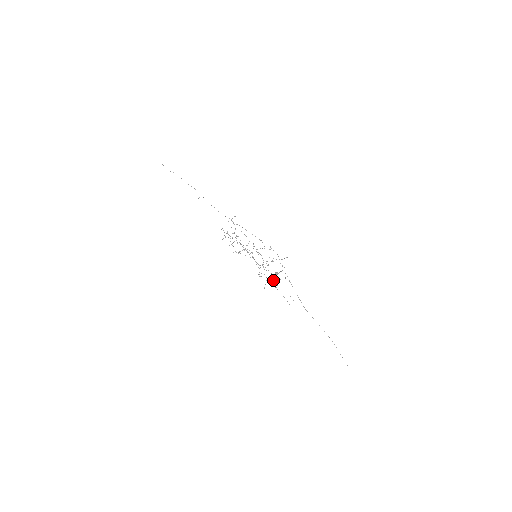
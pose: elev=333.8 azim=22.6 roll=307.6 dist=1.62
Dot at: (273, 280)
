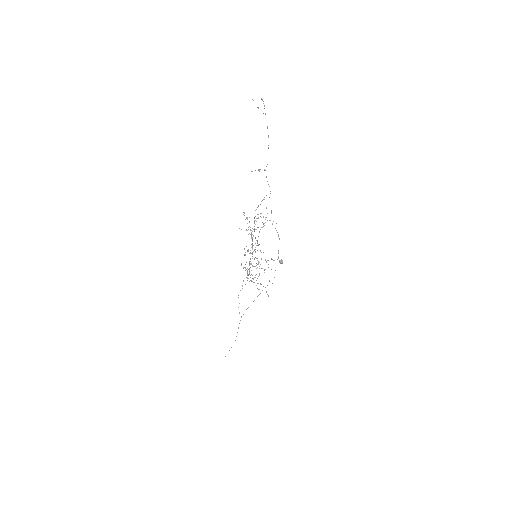
Dot at: occluded
